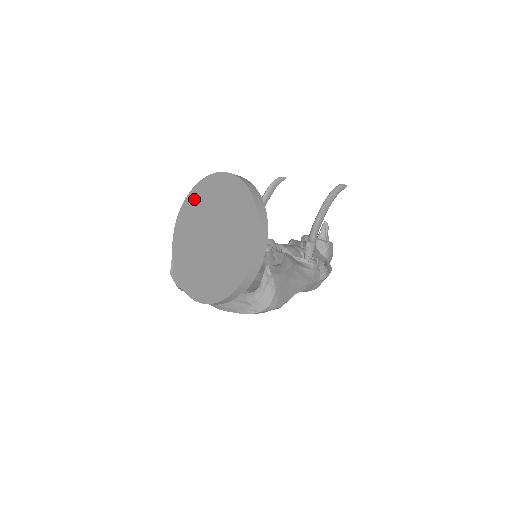
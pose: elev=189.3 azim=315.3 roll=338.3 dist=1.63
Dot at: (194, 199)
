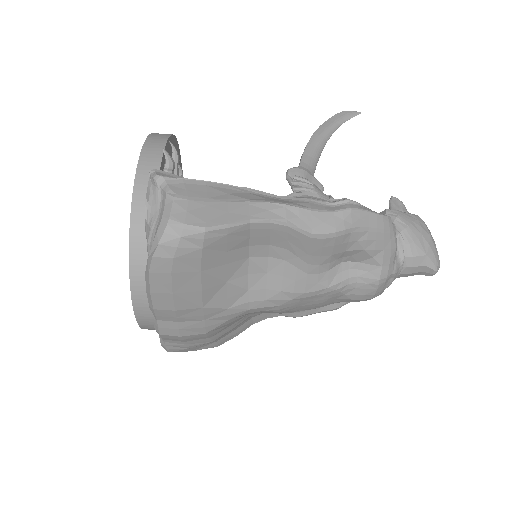
Dot at: occluded
